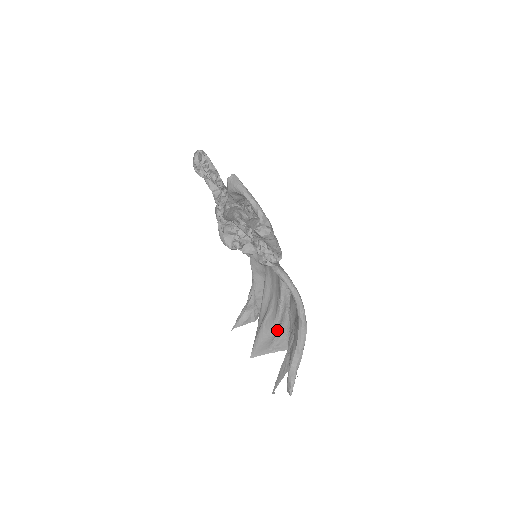
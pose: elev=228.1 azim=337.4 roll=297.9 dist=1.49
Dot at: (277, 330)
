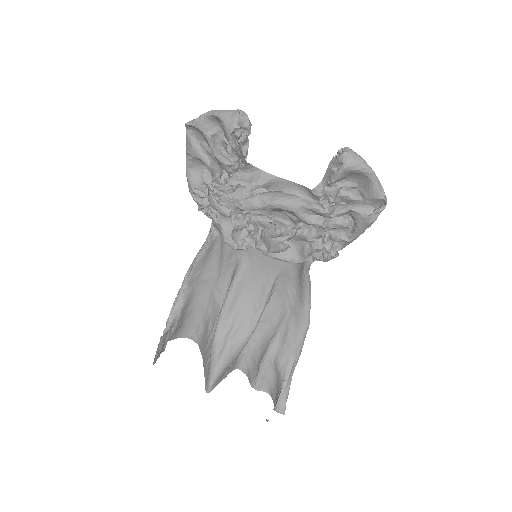
Dot at: (243, 346)
